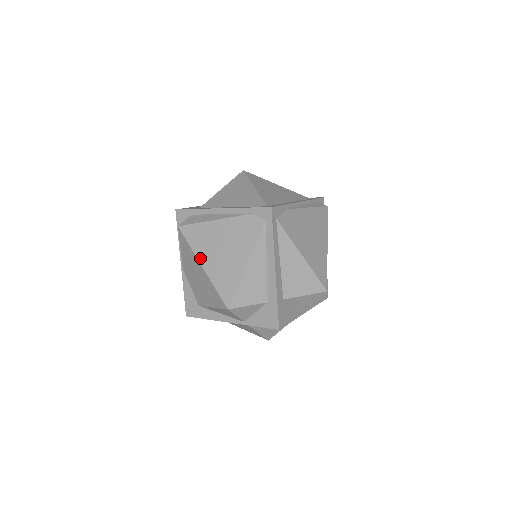
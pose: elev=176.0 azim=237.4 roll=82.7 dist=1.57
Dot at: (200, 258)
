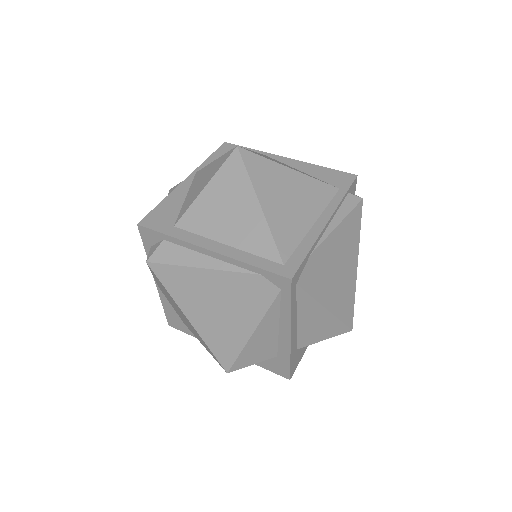
Dot at: (184, 310)
